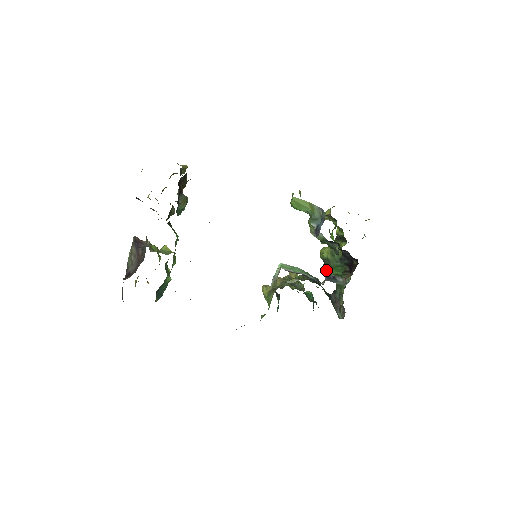
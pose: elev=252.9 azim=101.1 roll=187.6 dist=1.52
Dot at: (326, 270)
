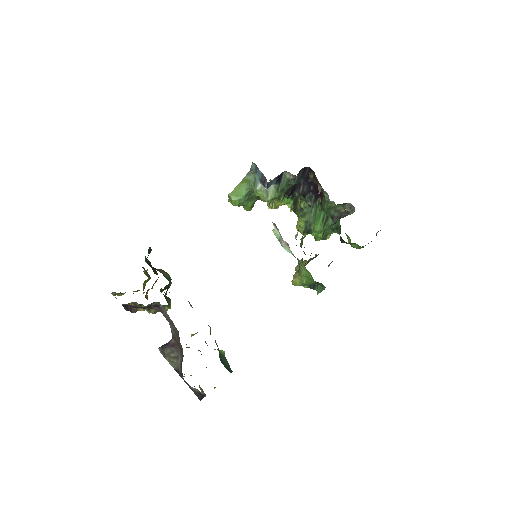
Dot at: (315, 231)
